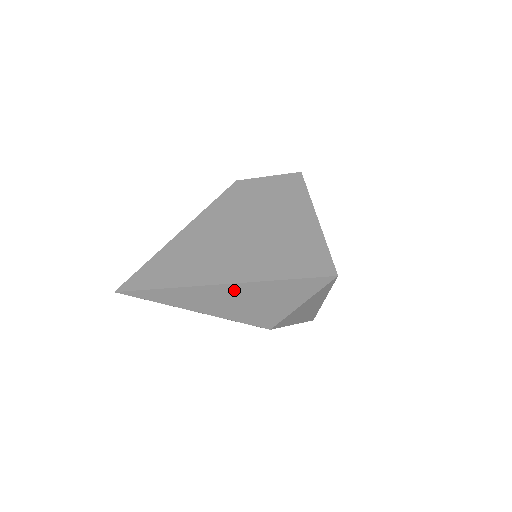
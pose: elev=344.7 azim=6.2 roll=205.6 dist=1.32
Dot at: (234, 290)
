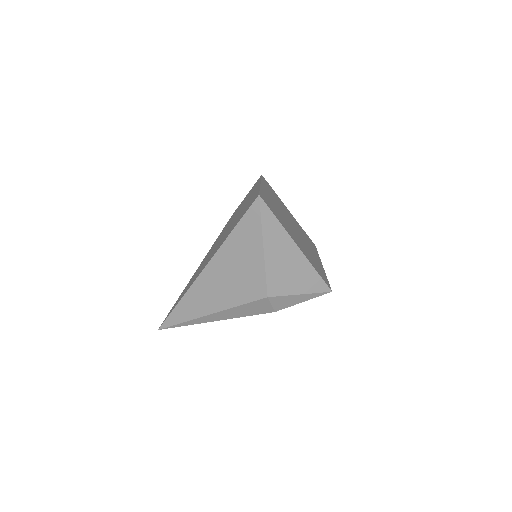
Dot at: (215, 267)
